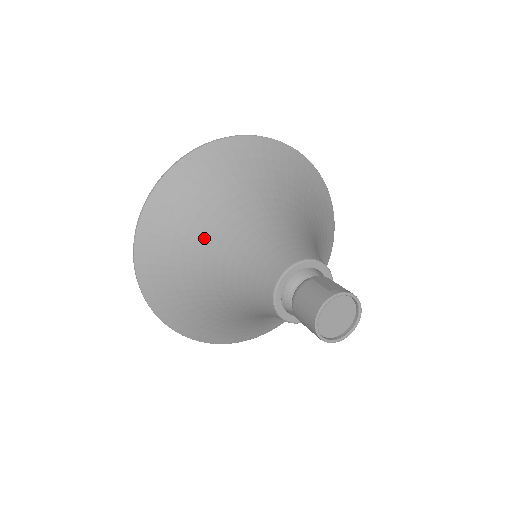
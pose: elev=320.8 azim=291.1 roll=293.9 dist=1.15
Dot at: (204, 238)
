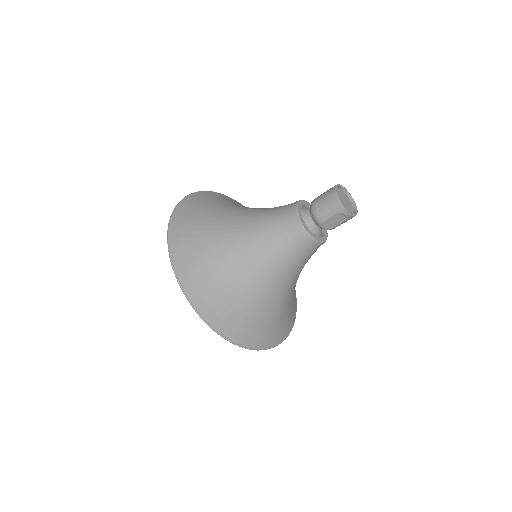
Dot at: (227, 216)
